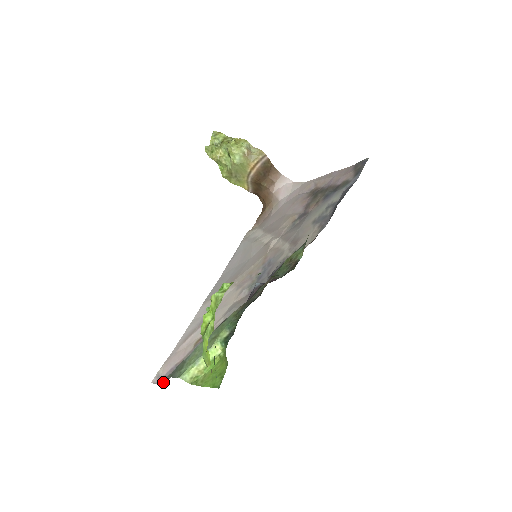
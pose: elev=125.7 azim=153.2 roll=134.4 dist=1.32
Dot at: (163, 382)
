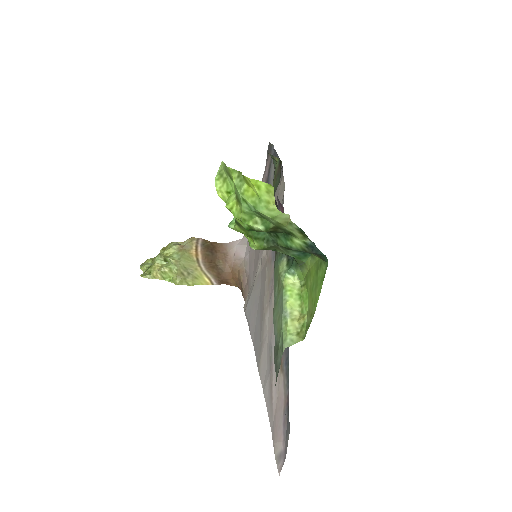
Dot at: (287, 437)
